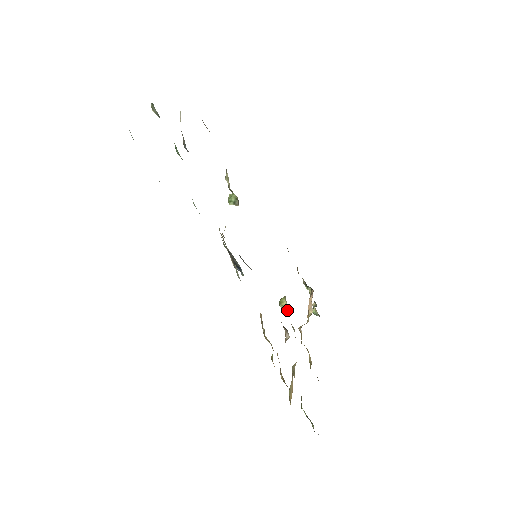
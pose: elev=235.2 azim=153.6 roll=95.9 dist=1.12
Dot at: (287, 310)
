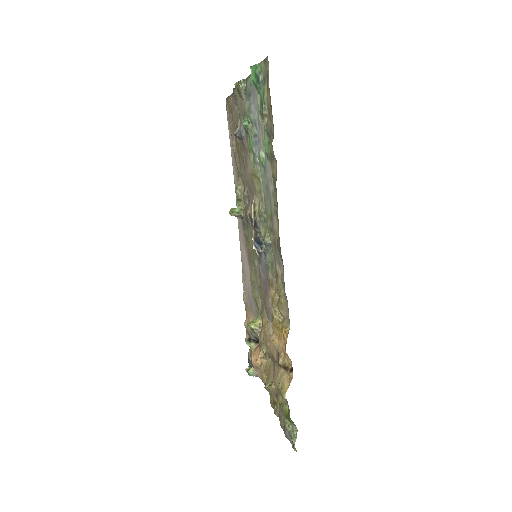
Dot at: (259, 330)
